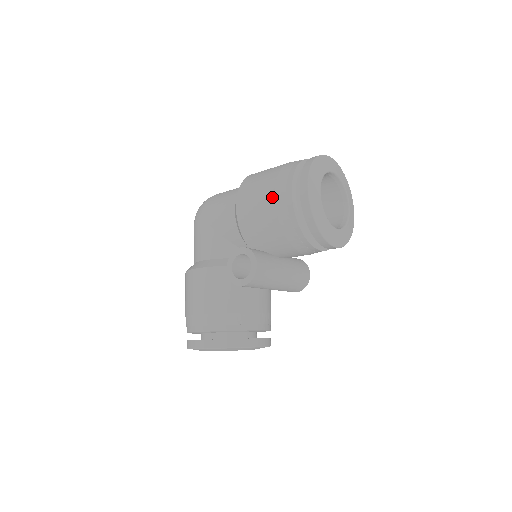
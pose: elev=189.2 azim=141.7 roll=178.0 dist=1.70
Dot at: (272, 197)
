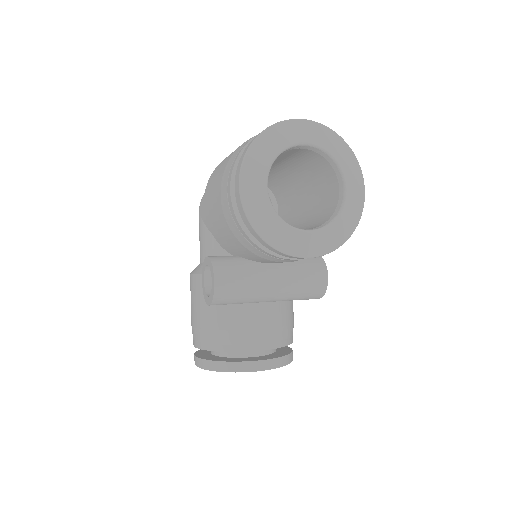
Dot at: (219, 194)
